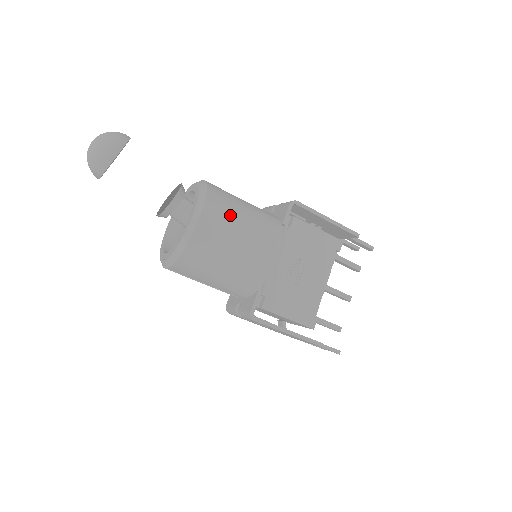
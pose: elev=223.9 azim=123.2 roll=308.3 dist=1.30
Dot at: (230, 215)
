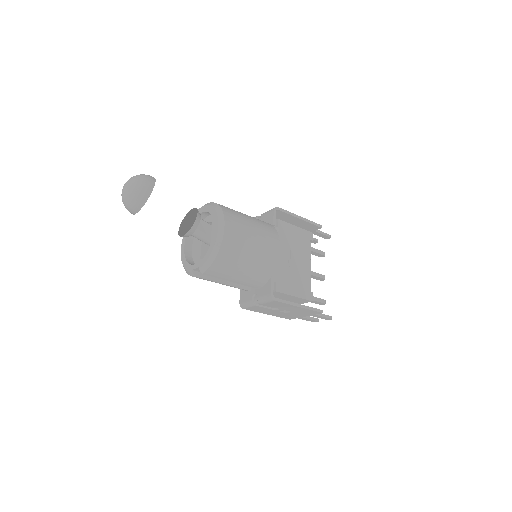
Dot at: (242, 222)
